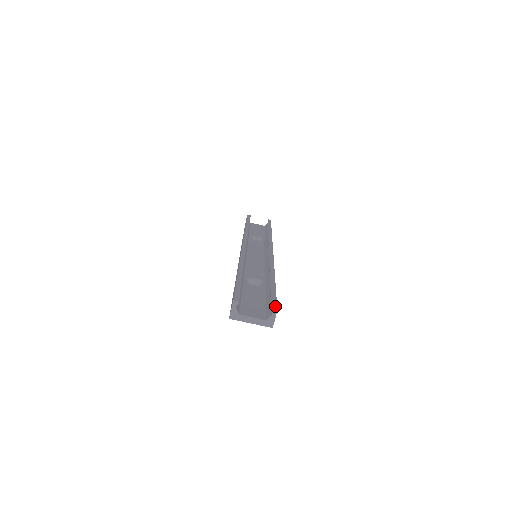
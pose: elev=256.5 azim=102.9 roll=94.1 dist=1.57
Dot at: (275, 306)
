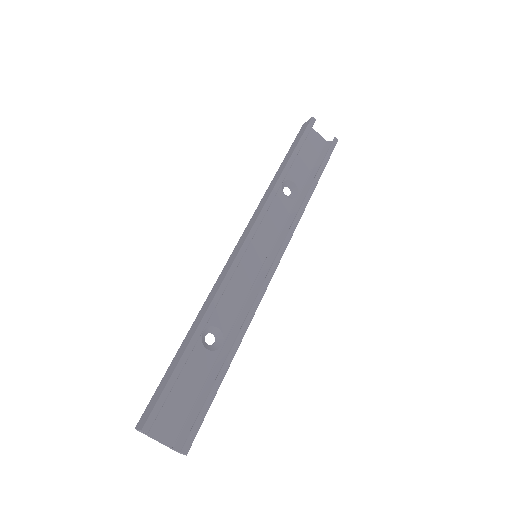
Dot at: (189, 446)
